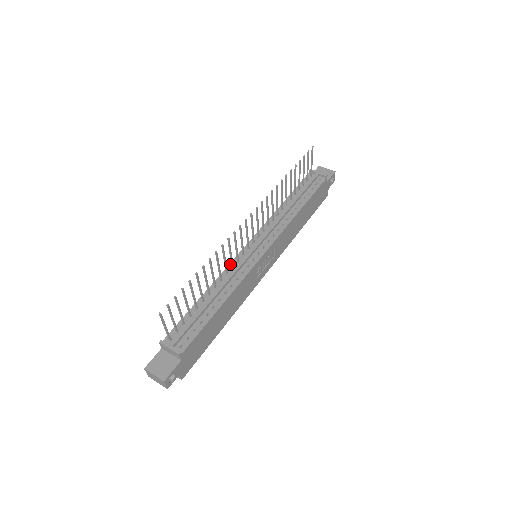
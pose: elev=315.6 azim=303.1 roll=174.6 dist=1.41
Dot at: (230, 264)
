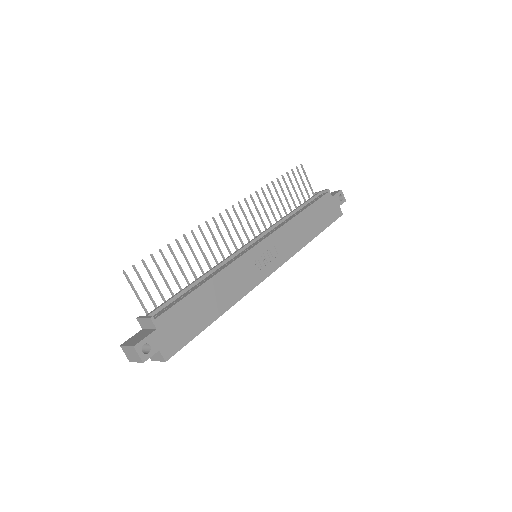
Dot at: occluded
